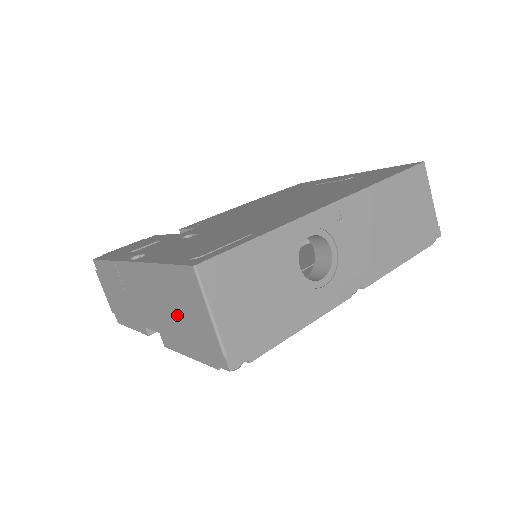
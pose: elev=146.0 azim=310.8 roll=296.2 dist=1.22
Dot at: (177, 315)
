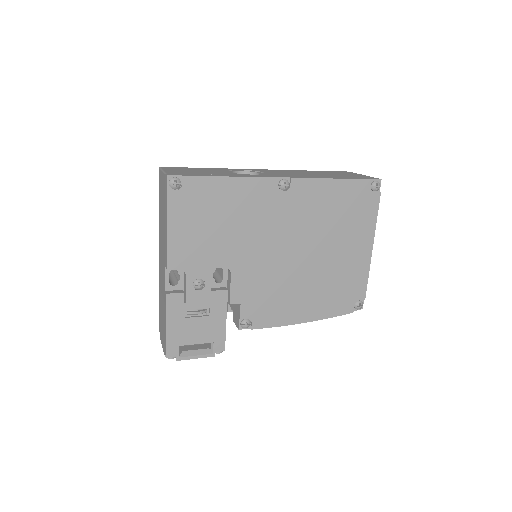
Dot at: (163, 217)
